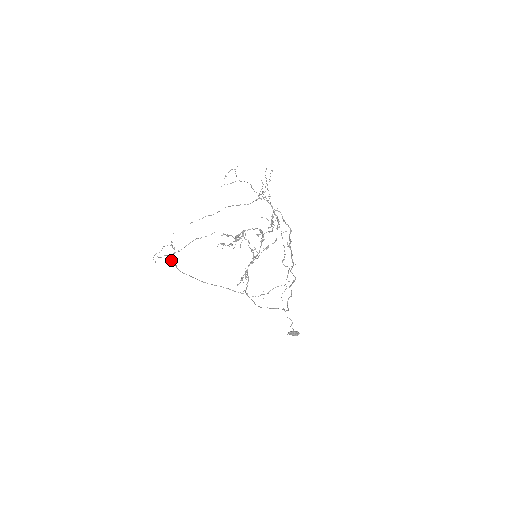
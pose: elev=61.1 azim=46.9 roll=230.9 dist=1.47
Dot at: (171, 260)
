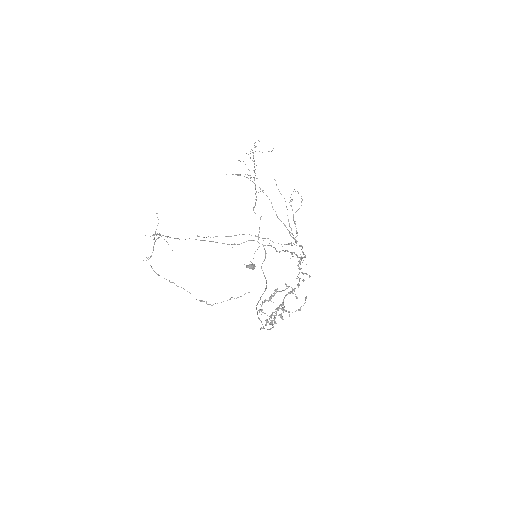
Dot at: occluded
